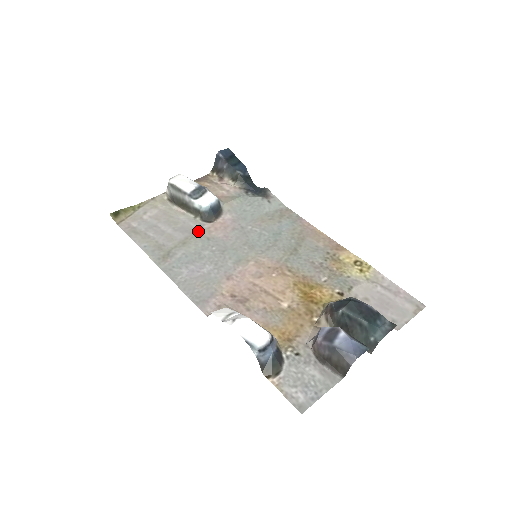
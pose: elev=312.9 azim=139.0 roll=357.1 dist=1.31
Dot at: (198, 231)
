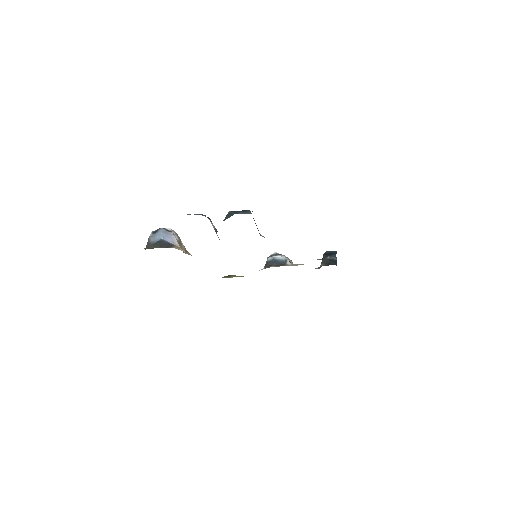
Dot at: occluded
